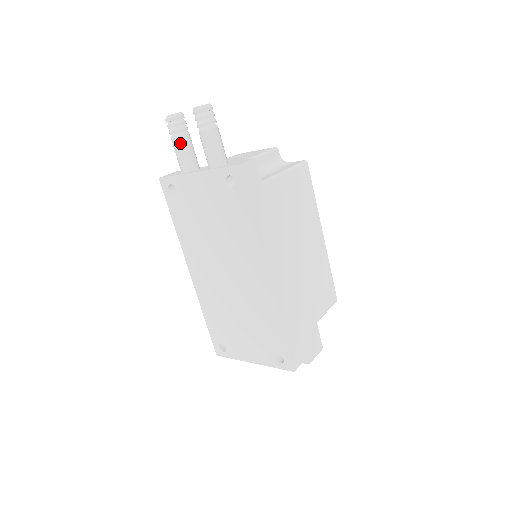
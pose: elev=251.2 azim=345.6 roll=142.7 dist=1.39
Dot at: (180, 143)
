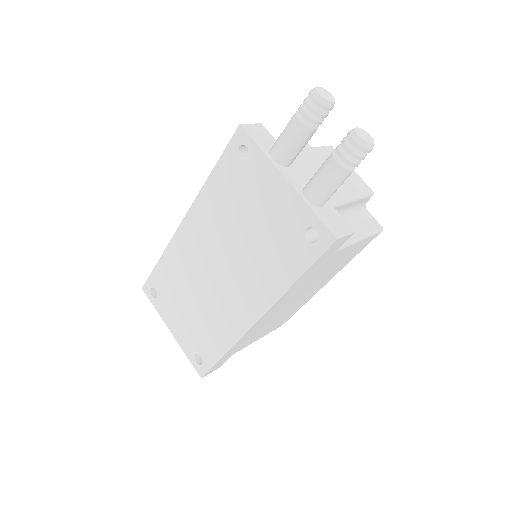
Dot at: (300, 132)
